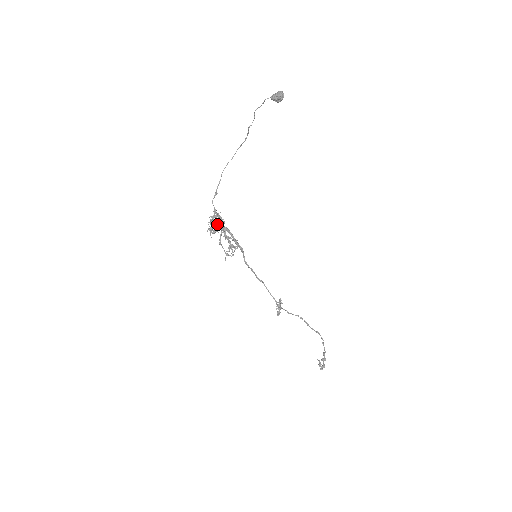
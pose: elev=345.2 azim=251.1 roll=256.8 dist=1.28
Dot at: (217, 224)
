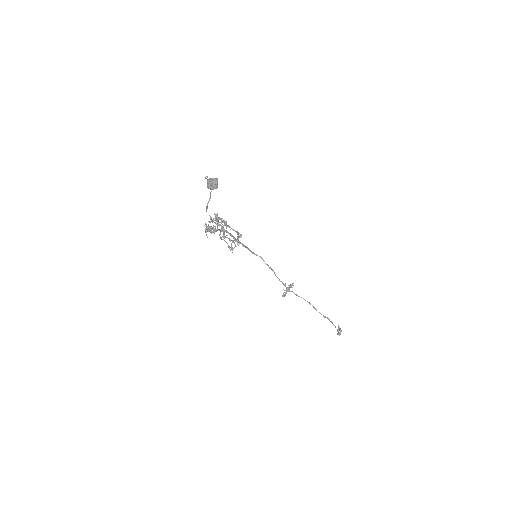
Dot at: (213, 228)
